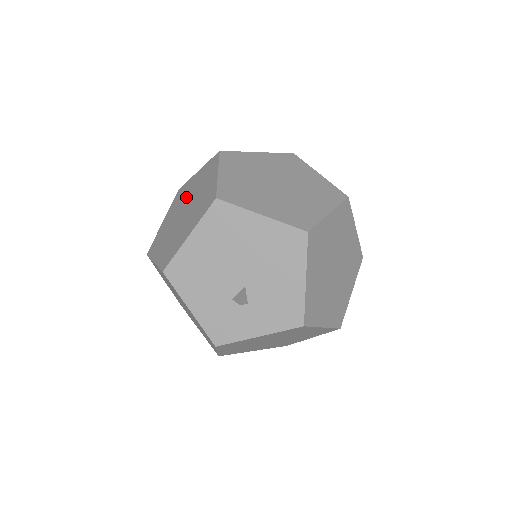
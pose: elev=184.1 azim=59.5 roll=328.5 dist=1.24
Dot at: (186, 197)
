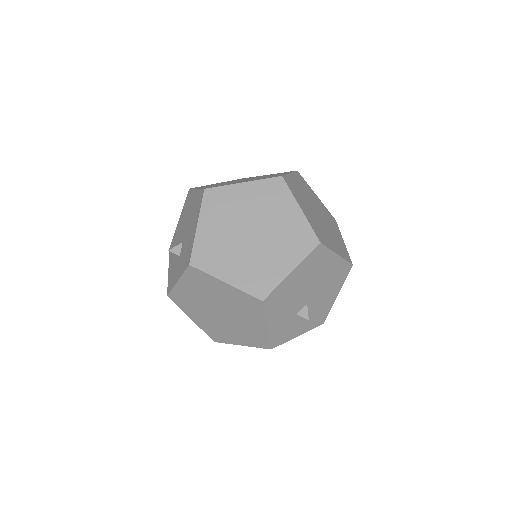
Dot at: (242, 213)
